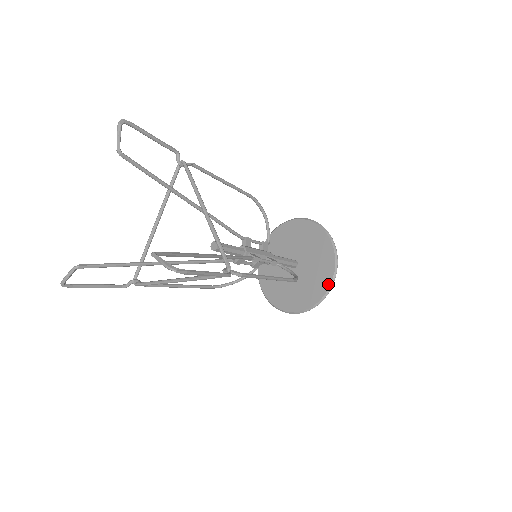
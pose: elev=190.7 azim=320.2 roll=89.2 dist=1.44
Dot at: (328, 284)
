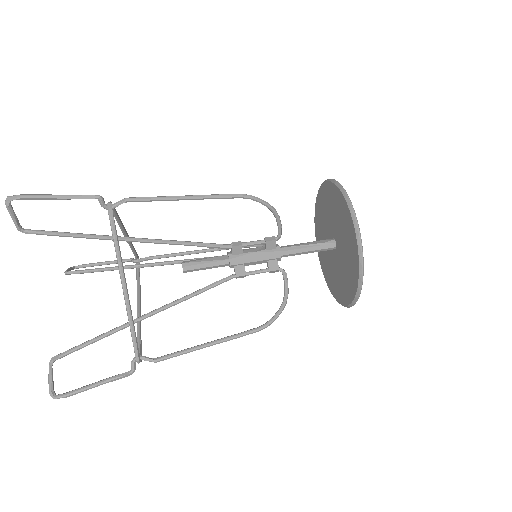
Dot at: (349, 301)
